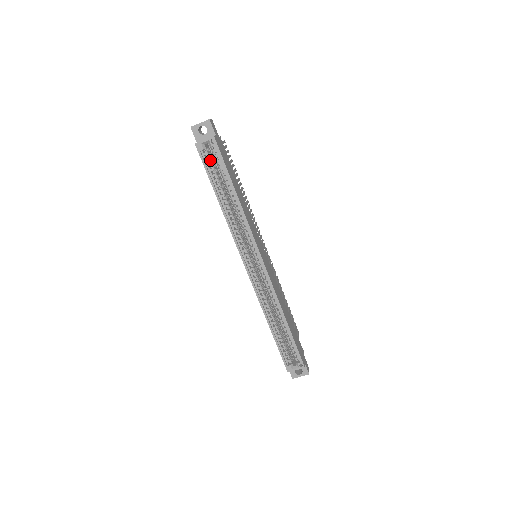
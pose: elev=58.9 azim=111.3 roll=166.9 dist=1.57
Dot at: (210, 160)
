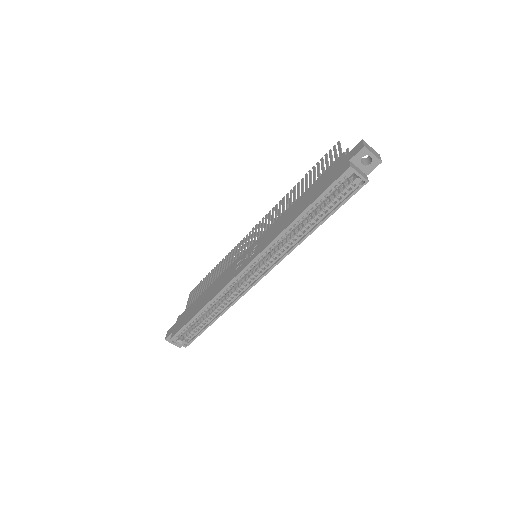
Dot at: (338, 186)
